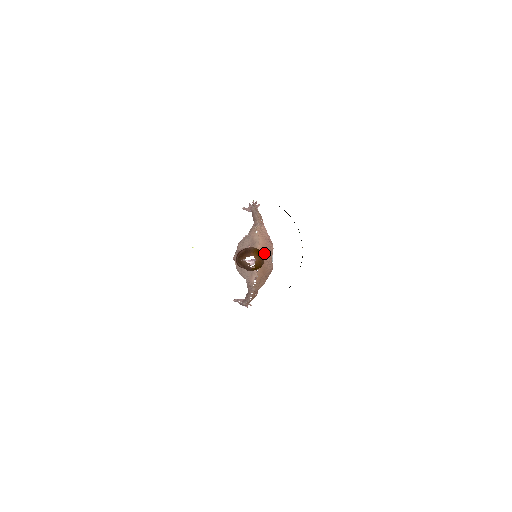
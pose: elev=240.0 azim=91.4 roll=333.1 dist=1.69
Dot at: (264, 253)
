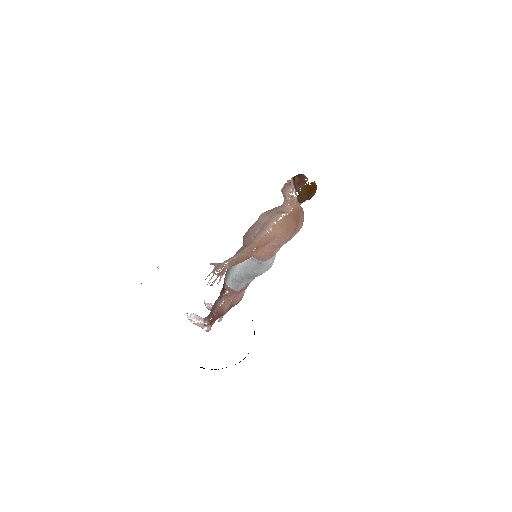
Dot at: (302, 212)
